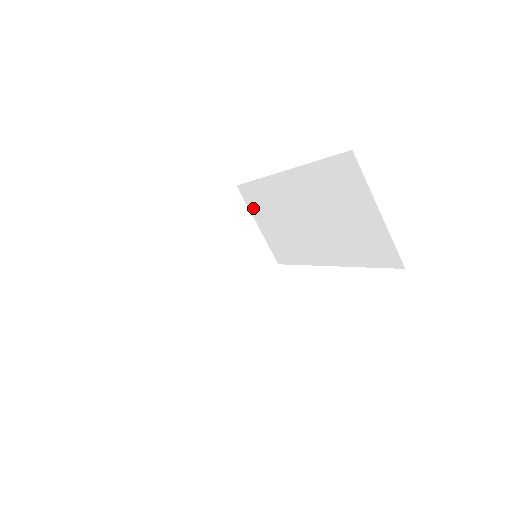
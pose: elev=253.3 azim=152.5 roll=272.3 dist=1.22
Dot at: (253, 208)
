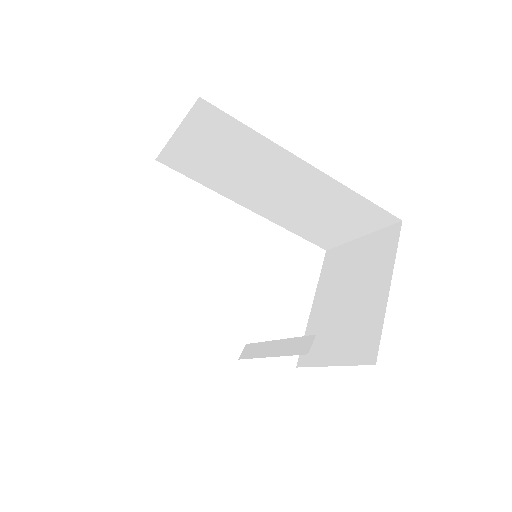
Dot at: (197, 125)
